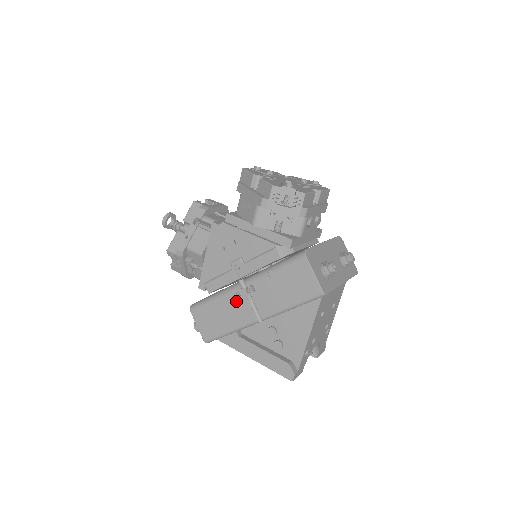
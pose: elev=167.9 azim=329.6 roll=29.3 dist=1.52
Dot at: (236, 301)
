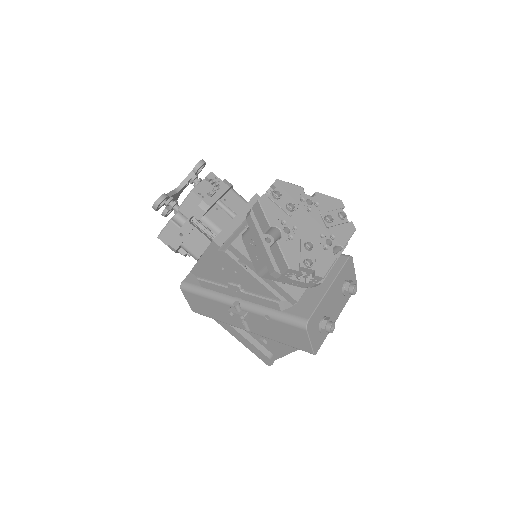
Dot at: occluded
